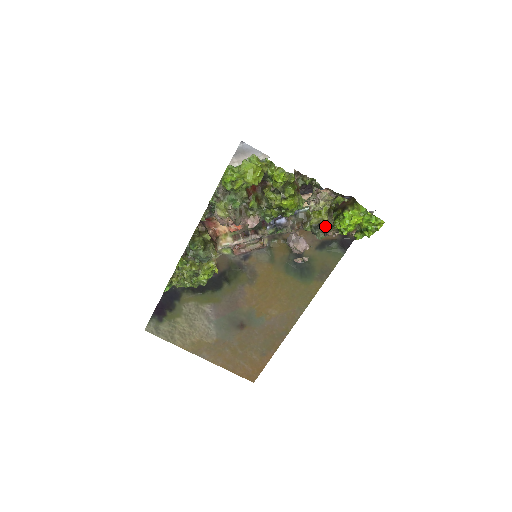
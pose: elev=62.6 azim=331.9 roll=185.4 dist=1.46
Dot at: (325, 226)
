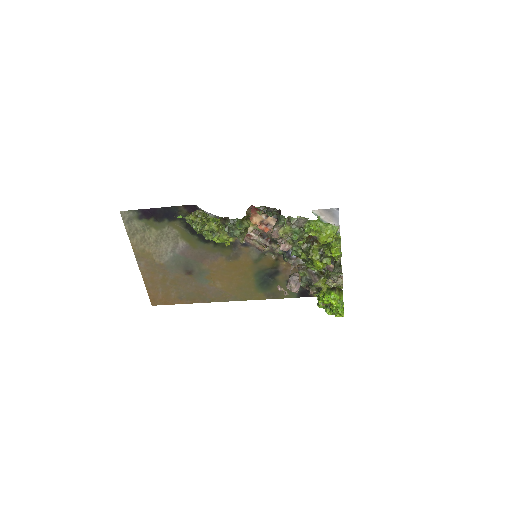
Dot at: (313, 285)
